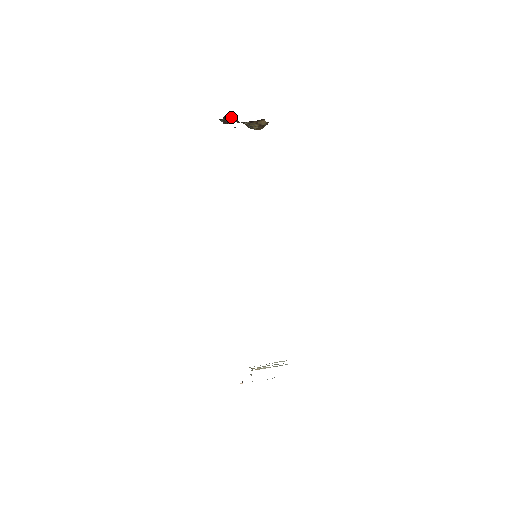
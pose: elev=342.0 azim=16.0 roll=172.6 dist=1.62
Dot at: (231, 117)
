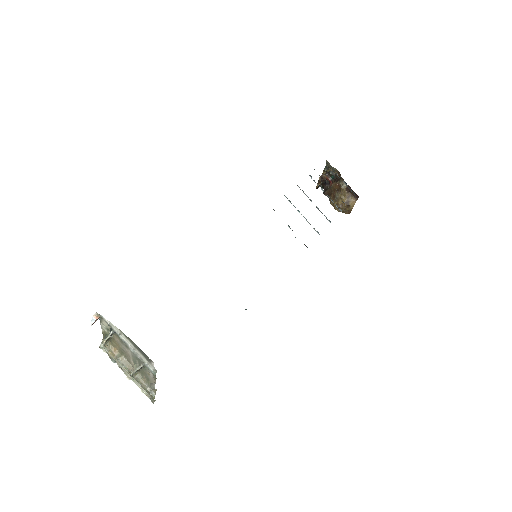
Dot at: (335, 174)
